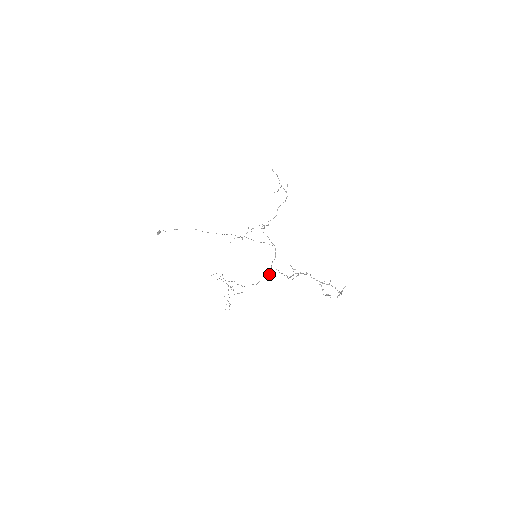
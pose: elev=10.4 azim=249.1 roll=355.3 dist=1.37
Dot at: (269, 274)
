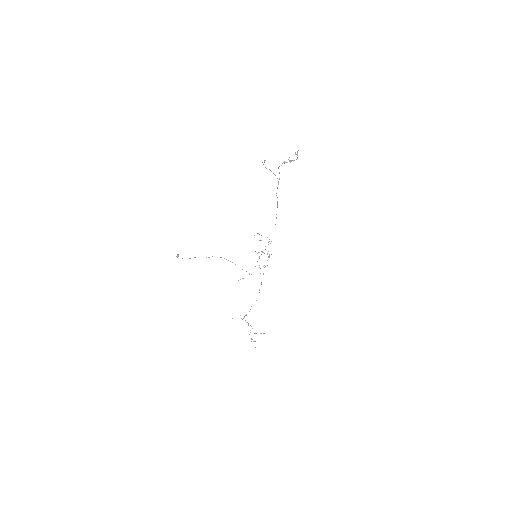
Dot at: (269, 255)
